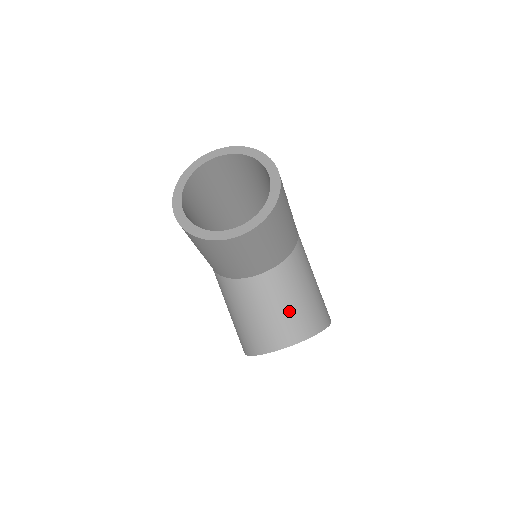
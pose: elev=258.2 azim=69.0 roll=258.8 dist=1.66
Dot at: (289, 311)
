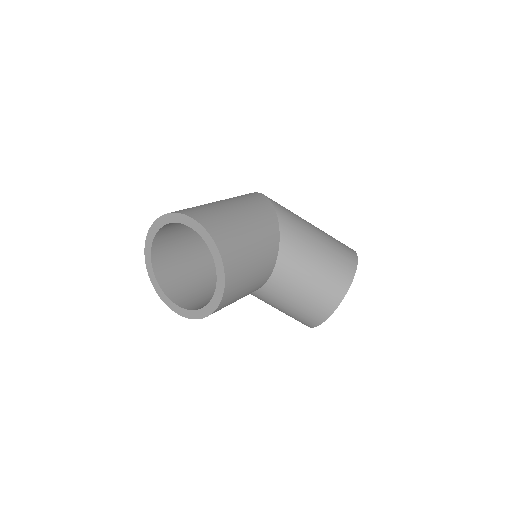
Dot at: (309, 295)
